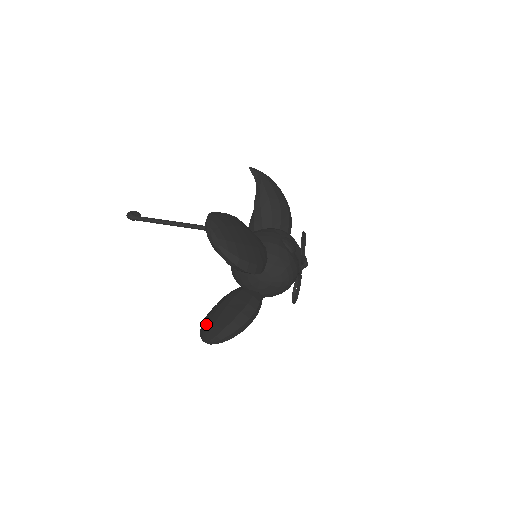
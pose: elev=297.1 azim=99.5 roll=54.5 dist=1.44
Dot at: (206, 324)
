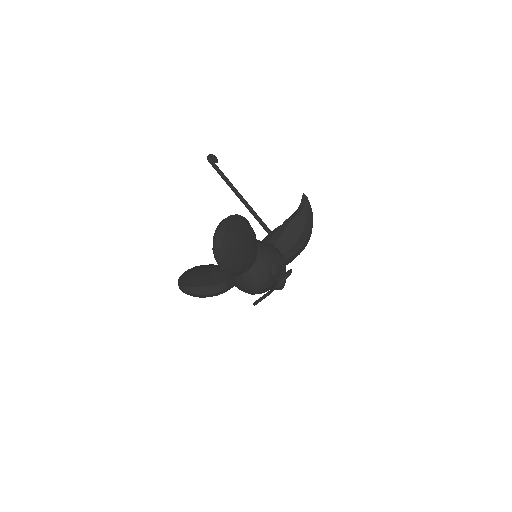
Dot at: (188, 273)
